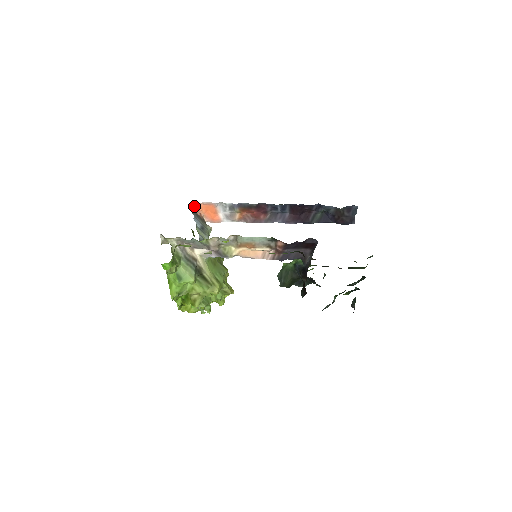
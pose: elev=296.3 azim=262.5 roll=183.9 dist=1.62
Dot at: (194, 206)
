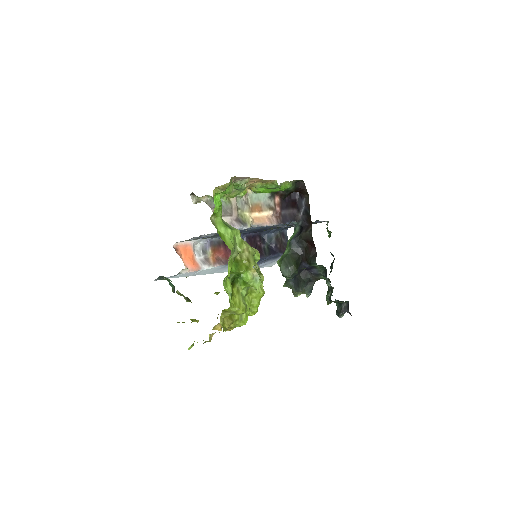
Dot at: (175, 249)
